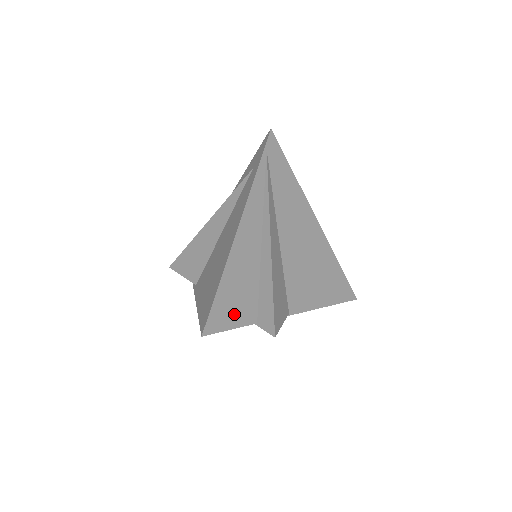
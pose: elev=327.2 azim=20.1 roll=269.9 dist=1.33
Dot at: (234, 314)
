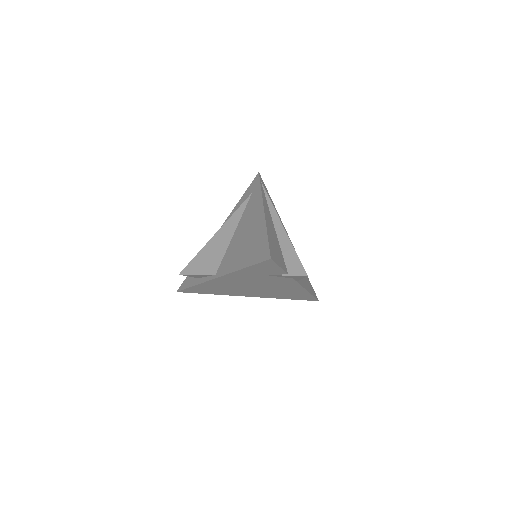
Dot at: (278, 259)
